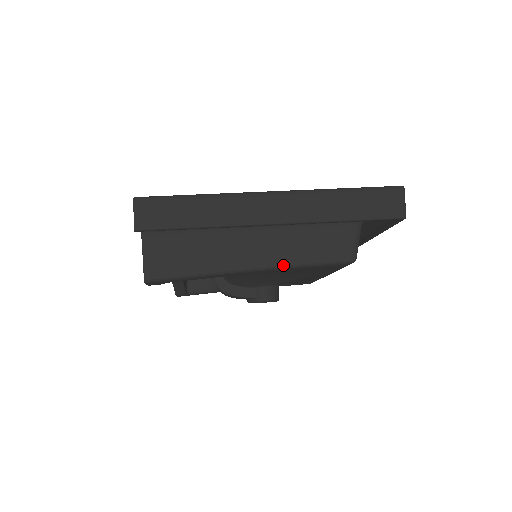
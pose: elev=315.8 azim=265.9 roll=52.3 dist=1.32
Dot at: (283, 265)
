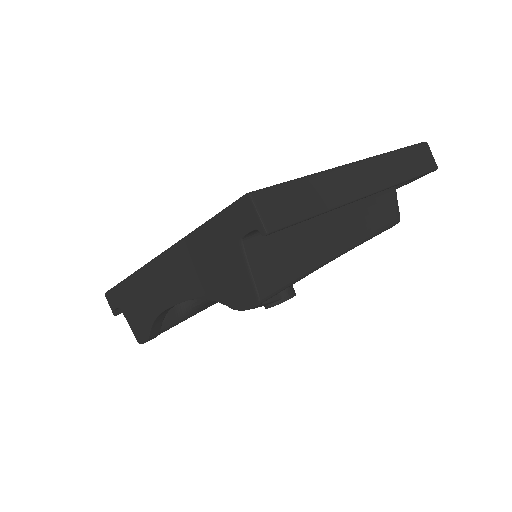
Dot at: (362, 240)
